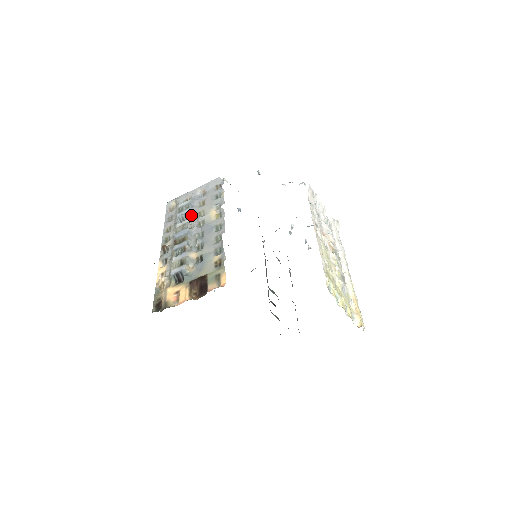
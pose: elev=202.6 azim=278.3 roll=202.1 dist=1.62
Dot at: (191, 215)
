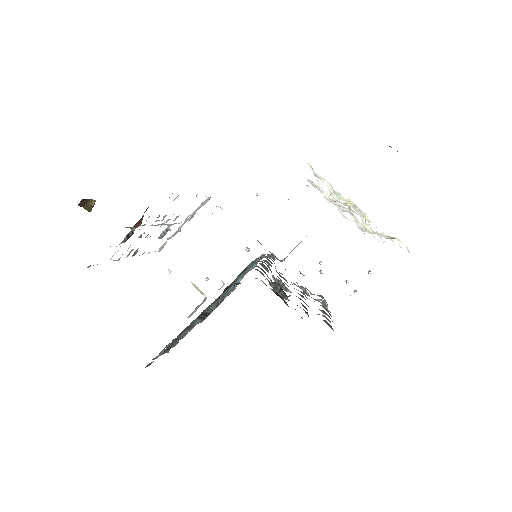
Dot at: (171, 225)
